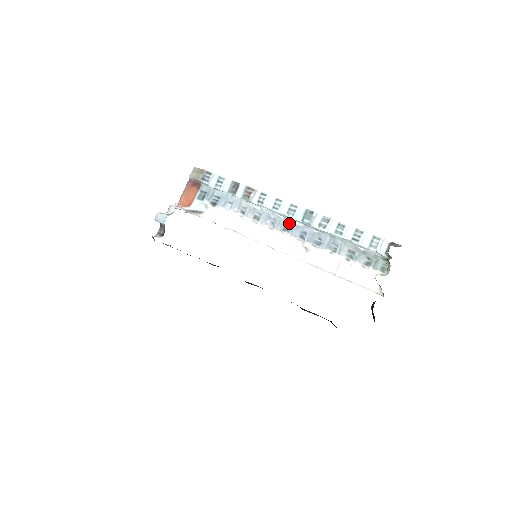
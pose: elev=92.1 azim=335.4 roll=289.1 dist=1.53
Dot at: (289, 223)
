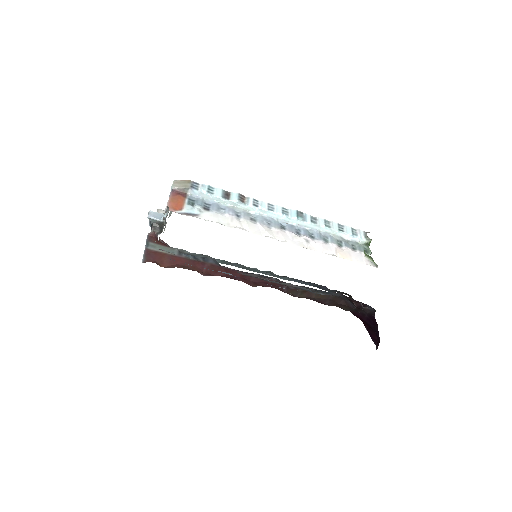
Dot at: (283, 223)
